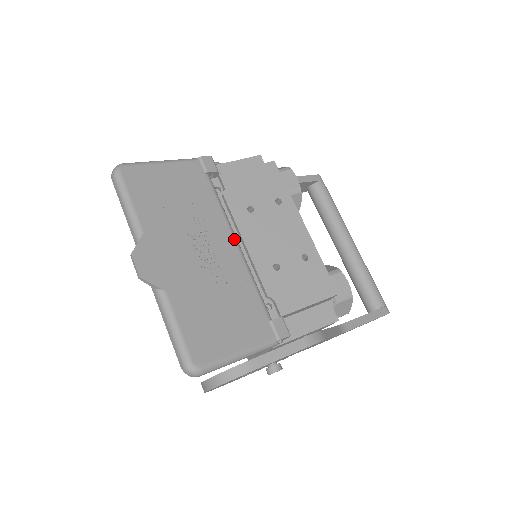
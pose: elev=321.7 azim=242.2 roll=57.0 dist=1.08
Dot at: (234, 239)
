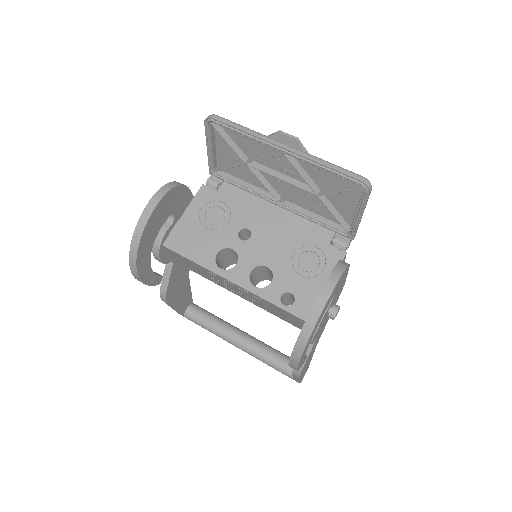
Dot at: (278, 195)
